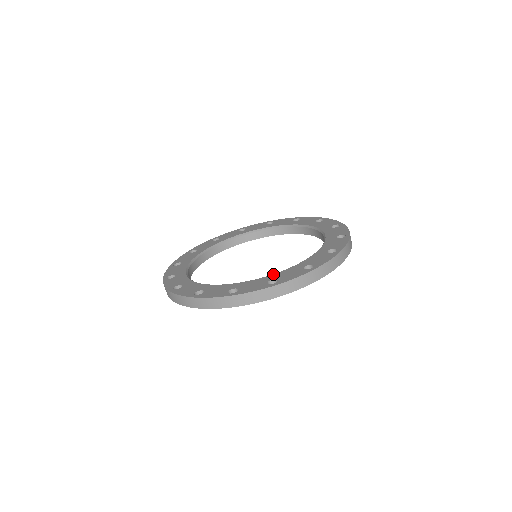
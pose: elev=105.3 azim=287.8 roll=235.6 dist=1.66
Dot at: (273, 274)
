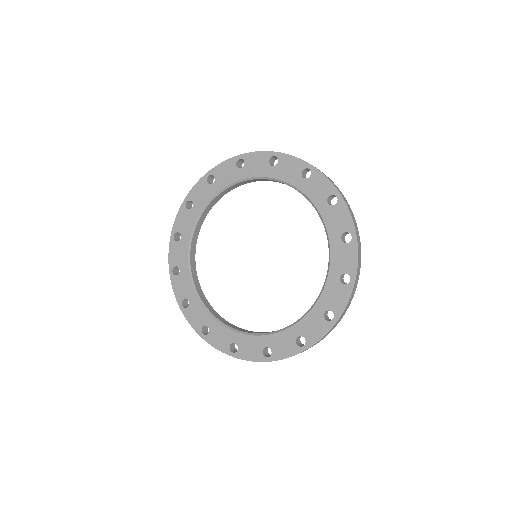
Dot at: (318, 302)
